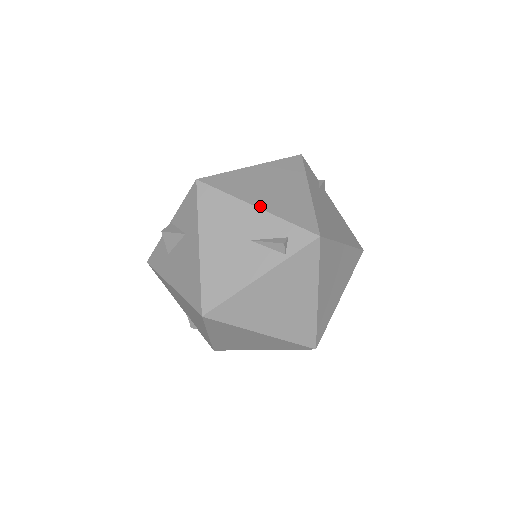
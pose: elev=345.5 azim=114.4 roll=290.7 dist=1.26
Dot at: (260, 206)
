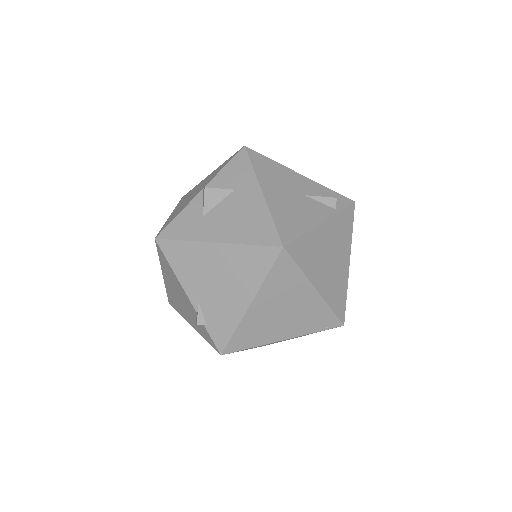
Dot at: (302, 175)
